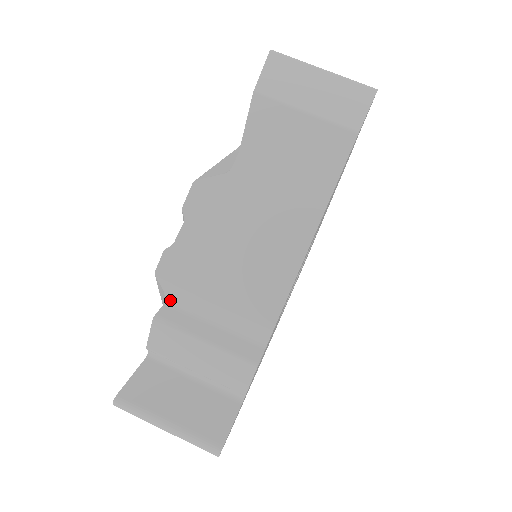
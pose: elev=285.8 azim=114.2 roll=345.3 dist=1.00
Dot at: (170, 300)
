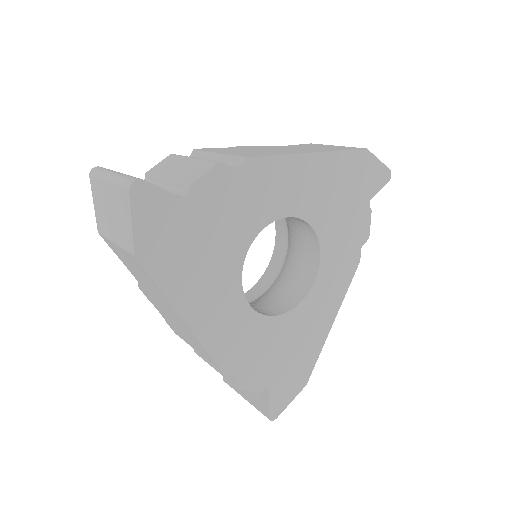
Dot at: occluded
